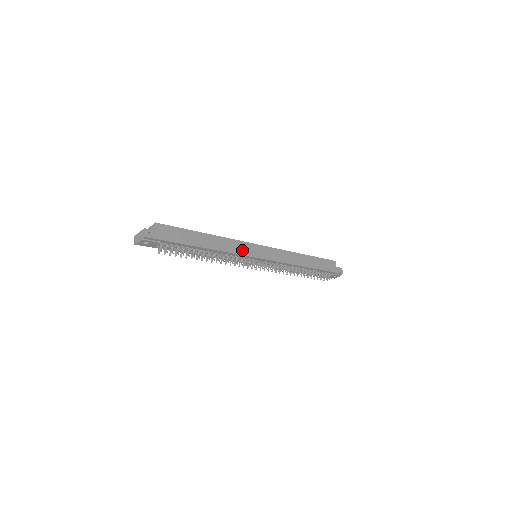
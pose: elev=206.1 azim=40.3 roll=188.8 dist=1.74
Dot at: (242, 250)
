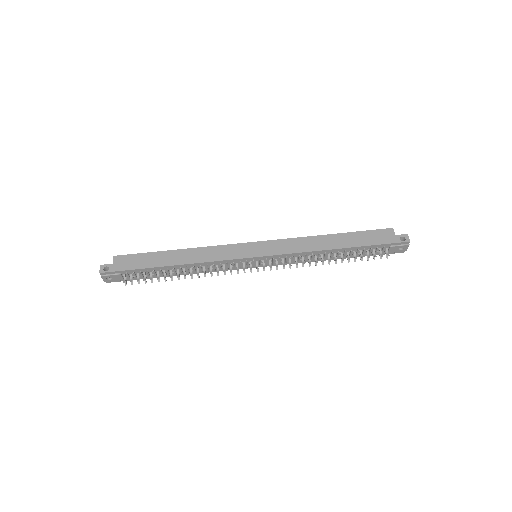
Dot at: (225, 255)
